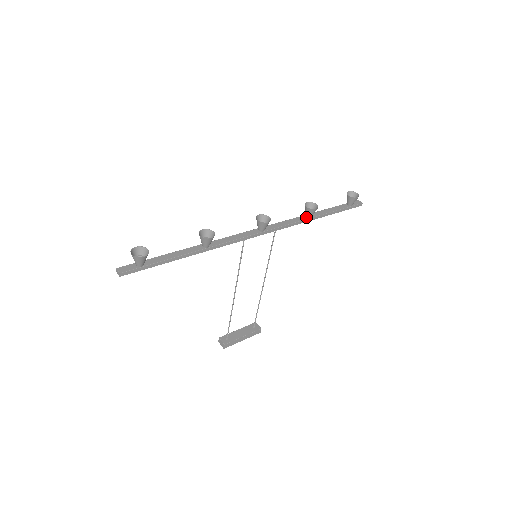
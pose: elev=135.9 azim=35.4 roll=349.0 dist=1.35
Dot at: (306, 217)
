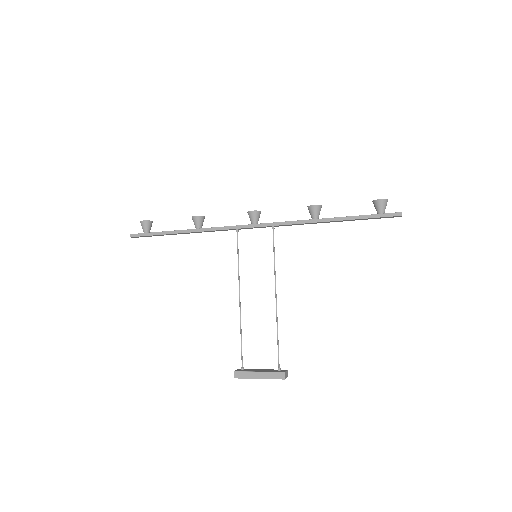
Dot at: (311, 219)
